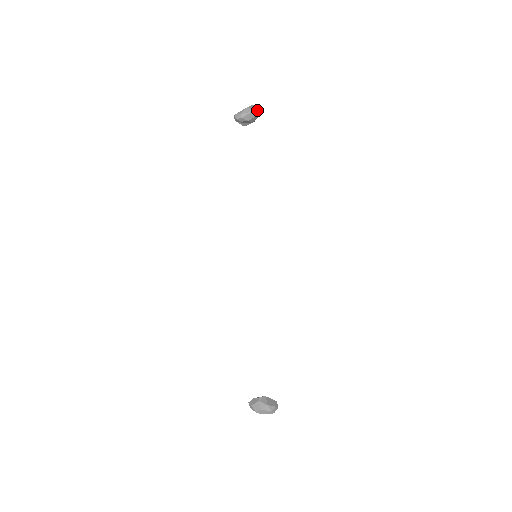
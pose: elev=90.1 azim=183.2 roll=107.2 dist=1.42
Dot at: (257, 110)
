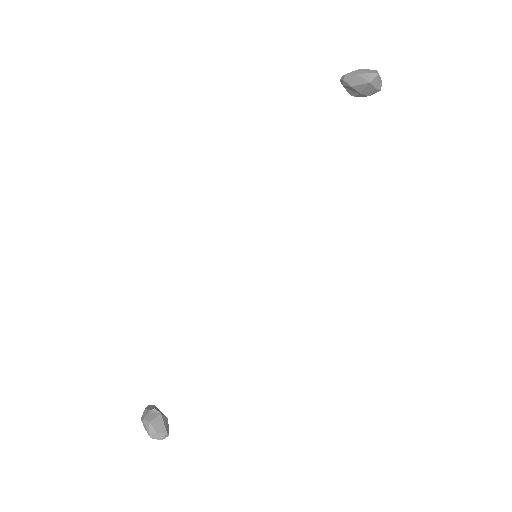
Dot at: (368, 75)
